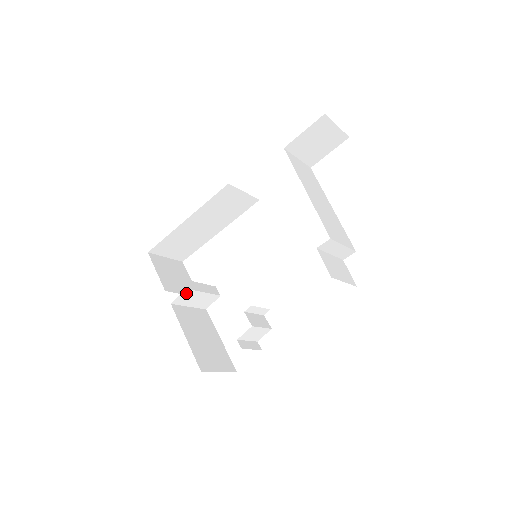
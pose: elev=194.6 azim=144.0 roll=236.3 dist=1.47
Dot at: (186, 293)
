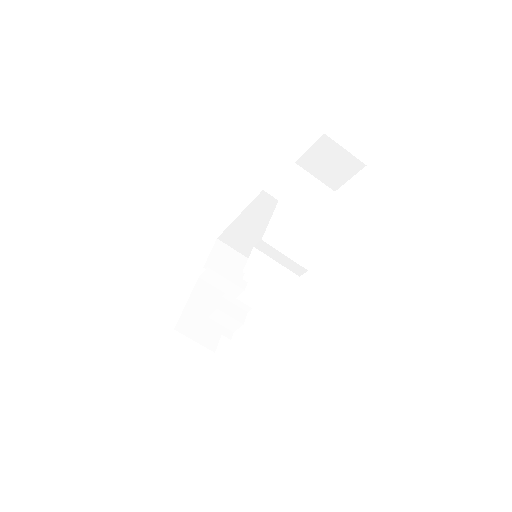
Dot at: (210, 272)
